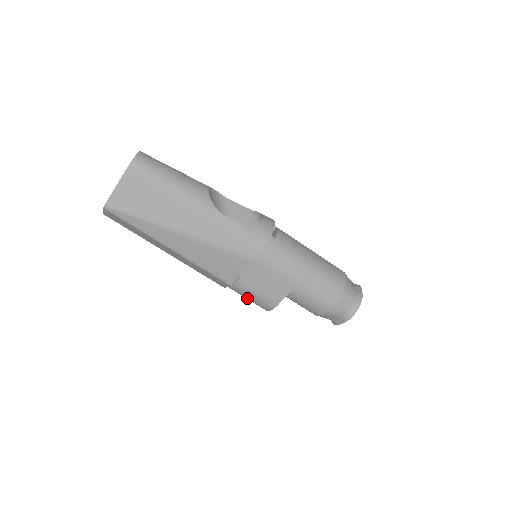
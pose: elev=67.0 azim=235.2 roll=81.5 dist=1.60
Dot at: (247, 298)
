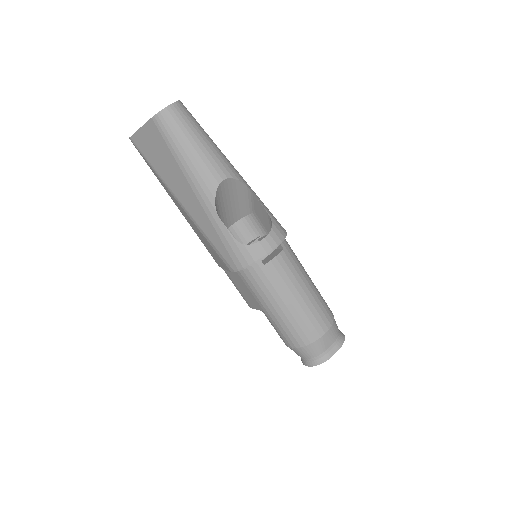
Dot at: occluded
